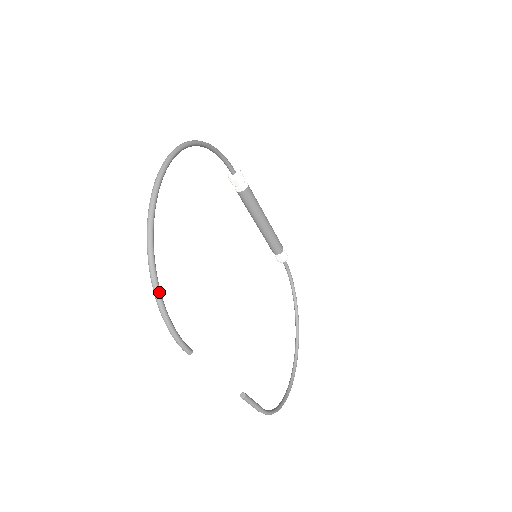
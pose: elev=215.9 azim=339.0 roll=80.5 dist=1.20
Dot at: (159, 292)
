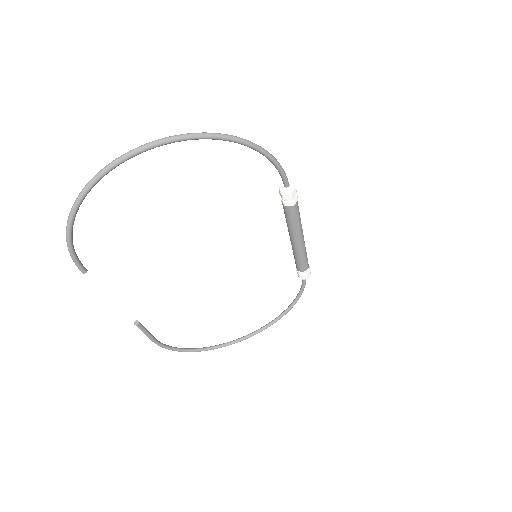
Dot at: (70, 223)
